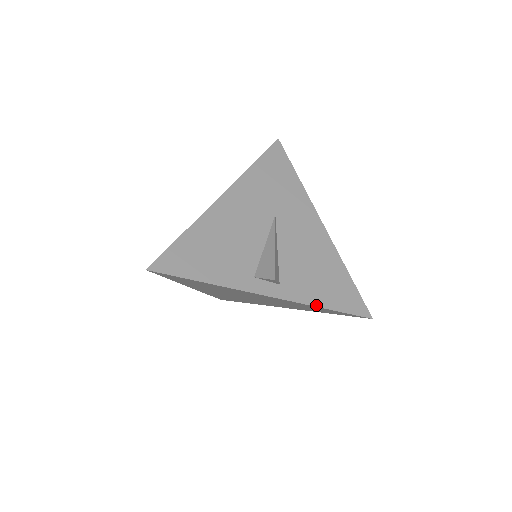
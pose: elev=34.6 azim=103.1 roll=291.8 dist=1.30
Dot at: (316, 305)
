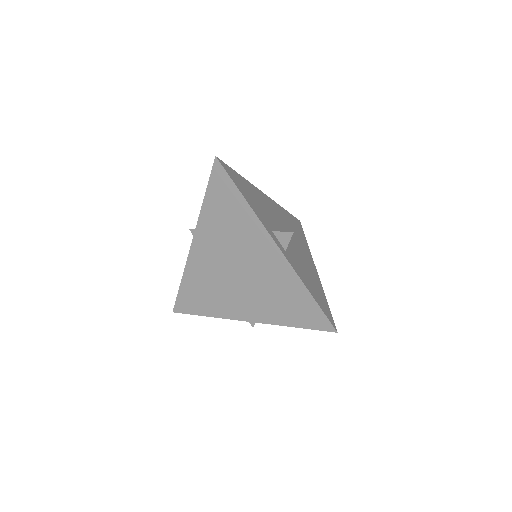
Dot at: (304, 284)
